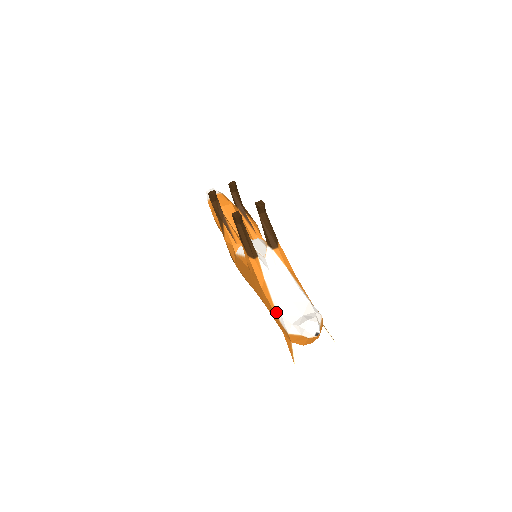
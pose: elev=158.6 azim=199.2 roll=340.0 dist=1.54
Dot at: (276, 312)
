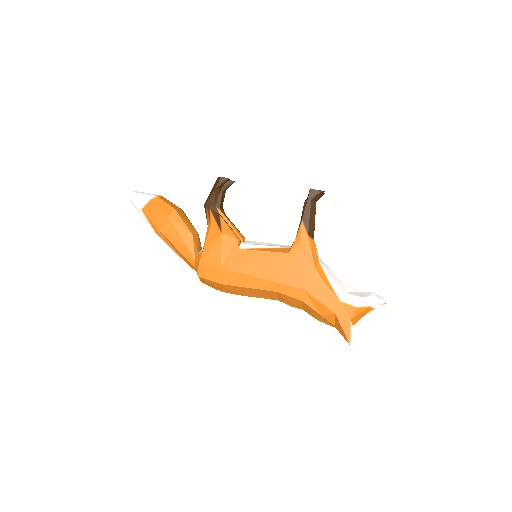
Dot at: (334, 291)
